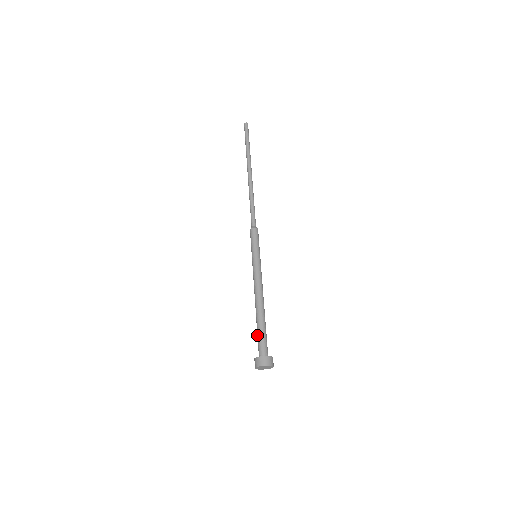
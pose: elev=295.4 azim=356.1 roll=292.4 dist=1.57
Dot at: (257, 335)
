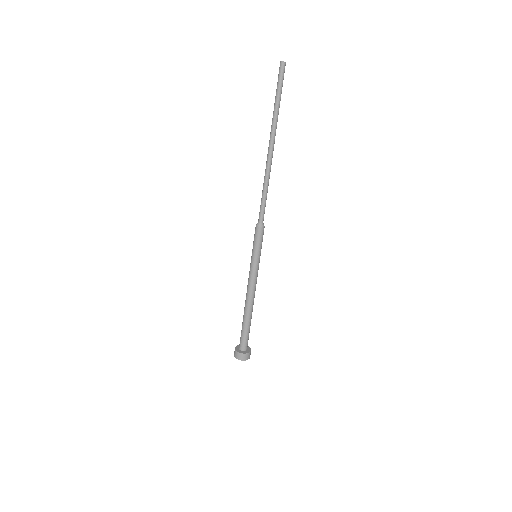
Dot at: (243, 332)
